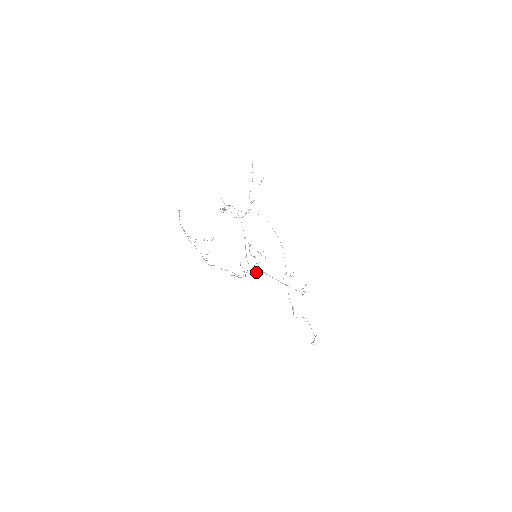
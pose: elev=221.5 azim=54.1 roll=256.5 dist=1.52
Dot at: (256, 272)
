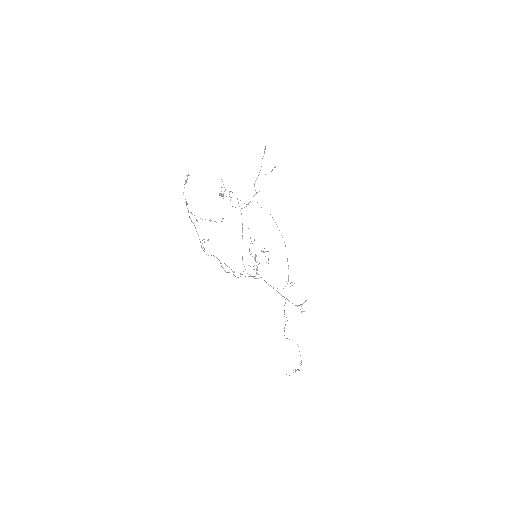
Dot at: occluded
